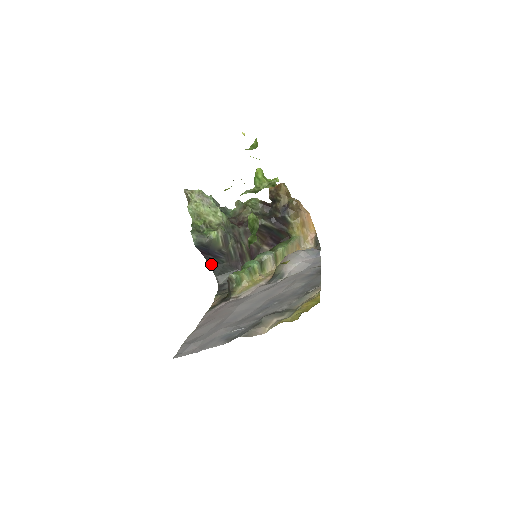
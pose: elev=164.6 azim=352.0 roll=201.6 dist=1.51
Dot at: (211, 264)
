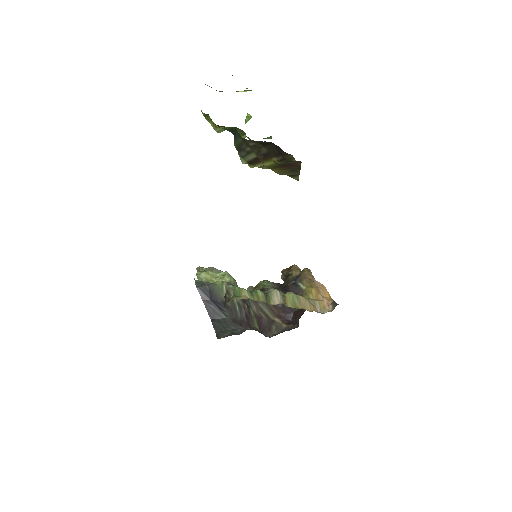
Dot at: (212, 318)
